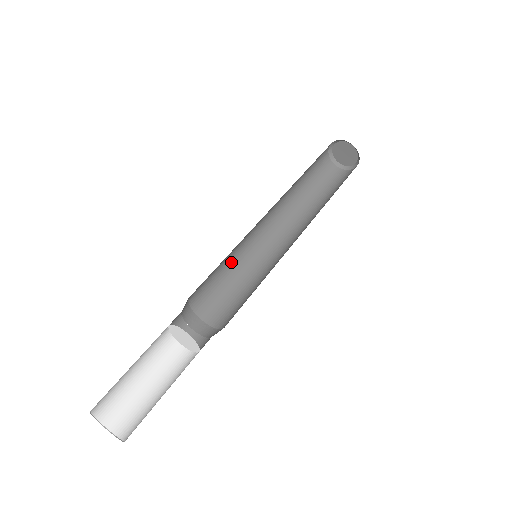
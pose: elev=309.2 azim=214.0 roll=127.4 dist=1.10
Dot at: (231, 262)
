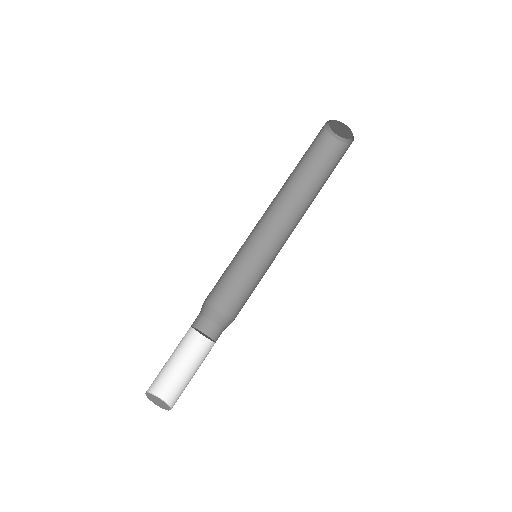
Dot at: (237, 260)
